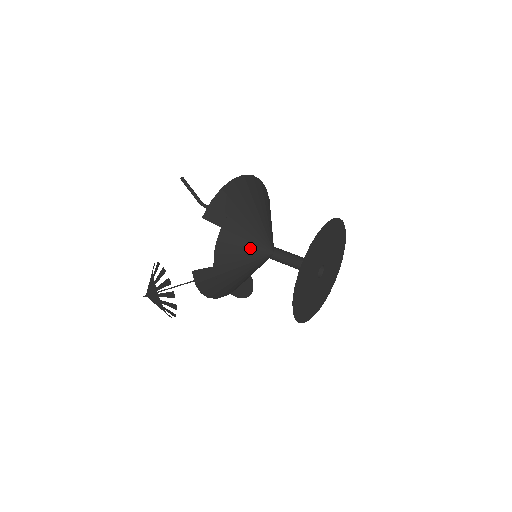
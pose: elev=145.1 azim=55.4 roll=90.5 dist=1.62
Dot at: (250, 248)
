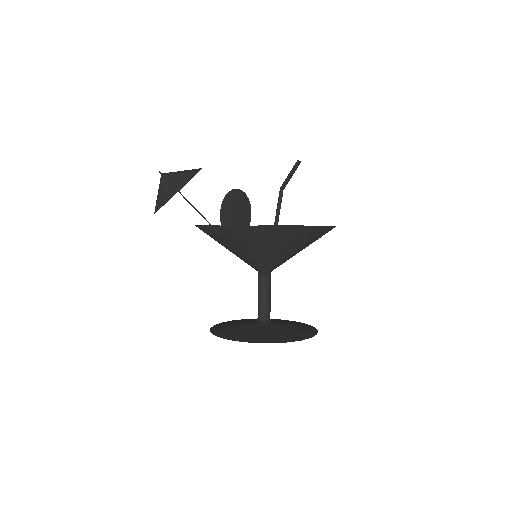
Dot at: (257, 261)
